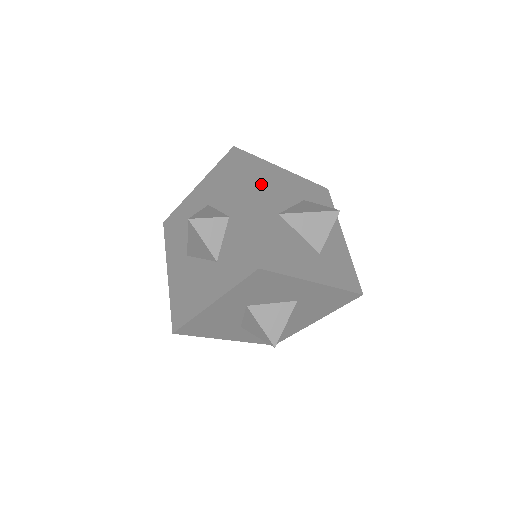
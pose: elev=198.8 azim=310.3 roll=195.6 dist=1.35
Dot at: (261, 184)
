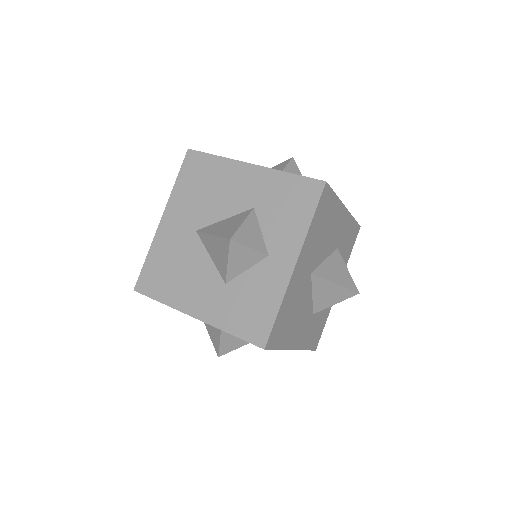
Dot at: (319, 235)
